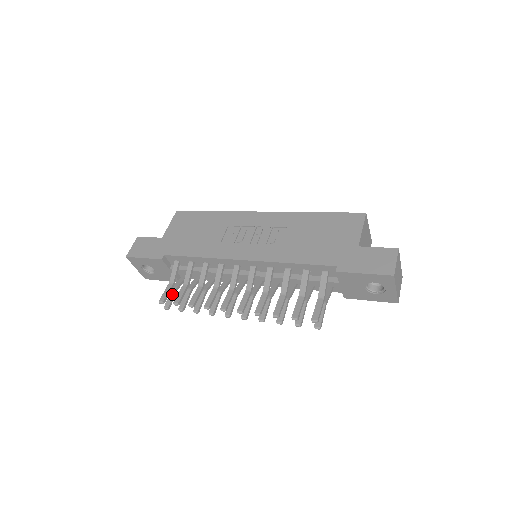
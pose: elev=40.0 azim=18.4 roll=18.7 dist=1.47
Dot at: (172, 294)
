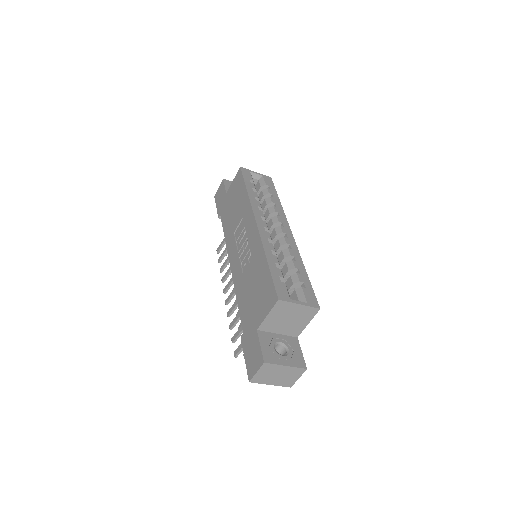
Dot at: occluded
